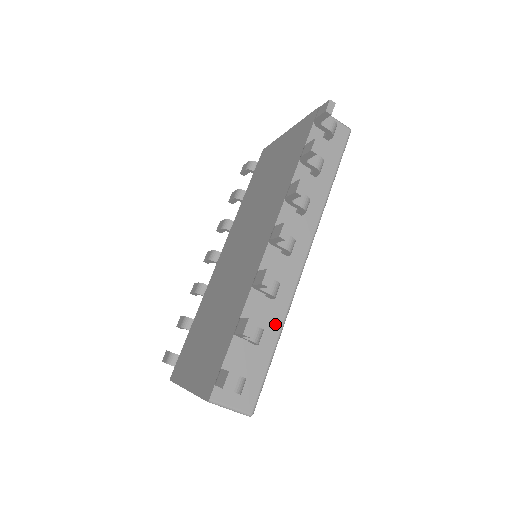
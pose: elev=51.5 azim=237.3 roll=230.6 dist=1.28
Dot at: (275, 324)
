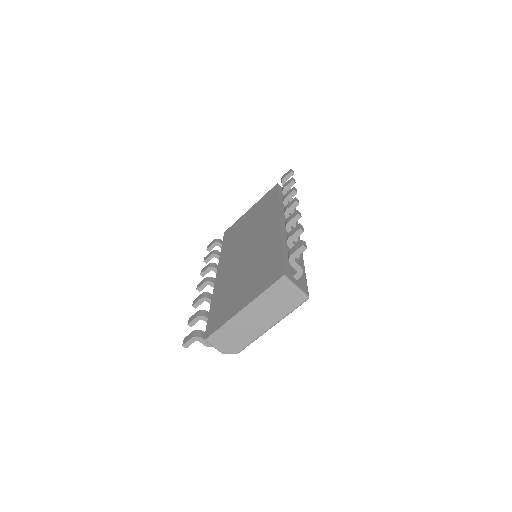
Dot at: (300, 258)
